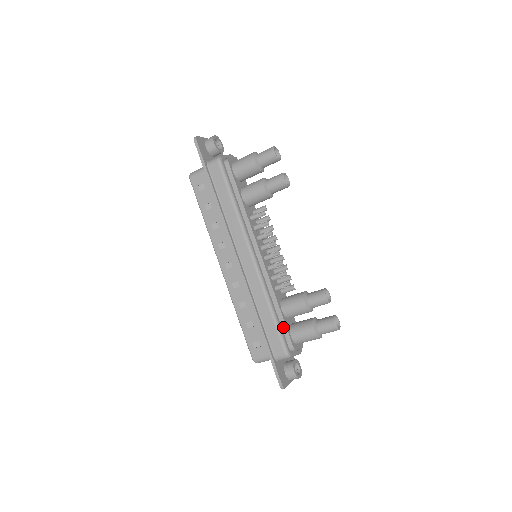
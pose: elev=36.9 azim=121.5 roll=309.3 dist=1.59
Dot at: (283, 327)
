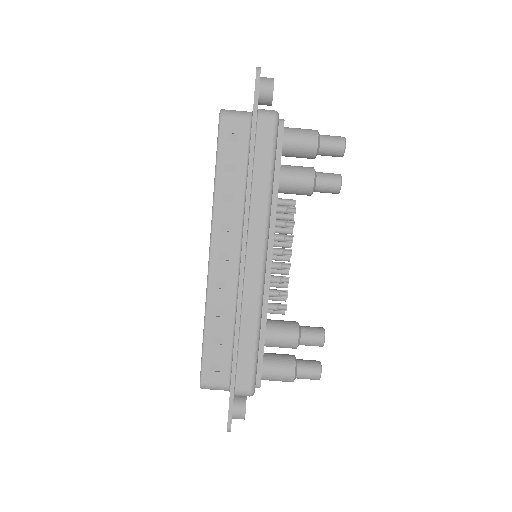
Dot at: (259, 357)
